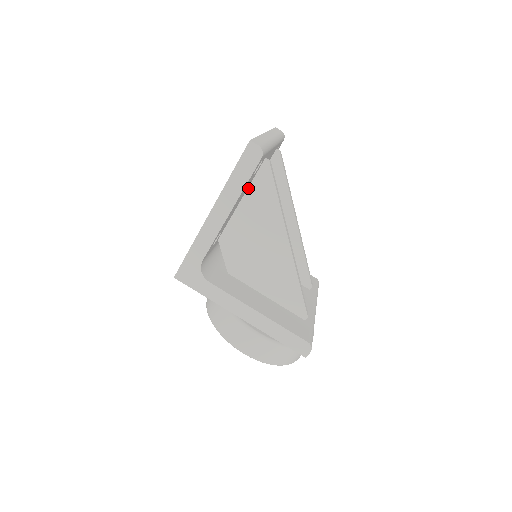
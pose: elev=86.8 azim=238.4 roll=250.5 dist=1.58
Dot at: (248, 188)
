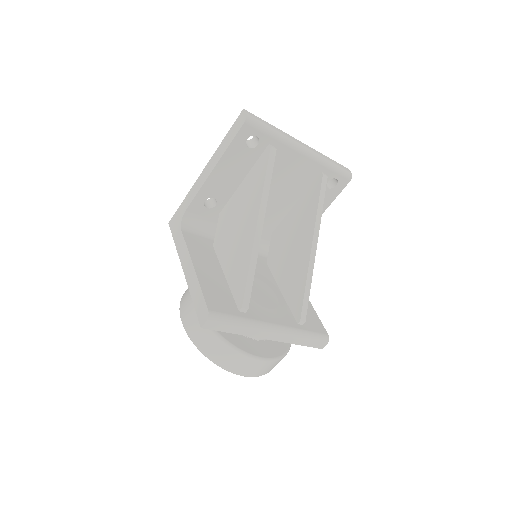
Dot at: (251, 169)
